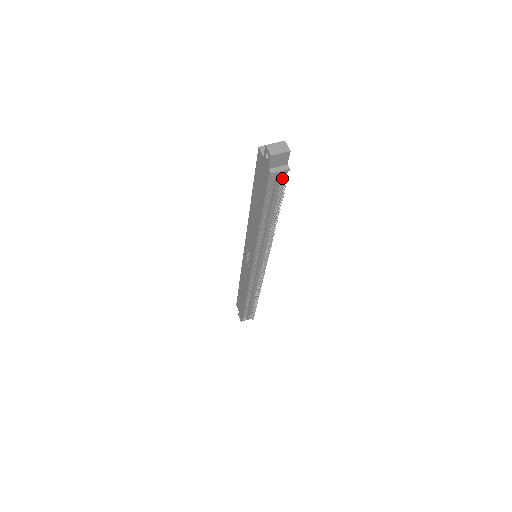
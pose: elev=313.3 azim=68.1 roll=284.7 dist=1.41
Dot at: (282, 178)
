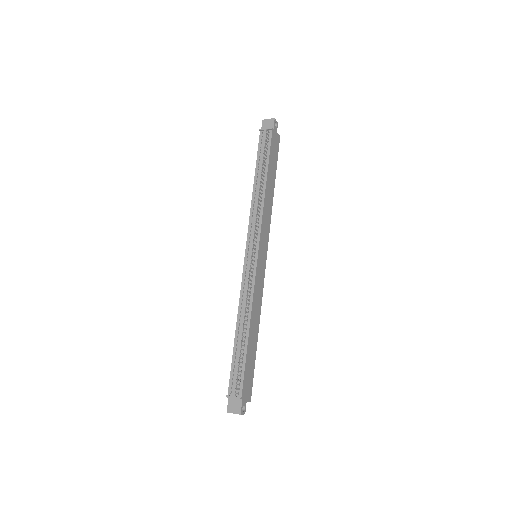
Dot at: (269, 138)
